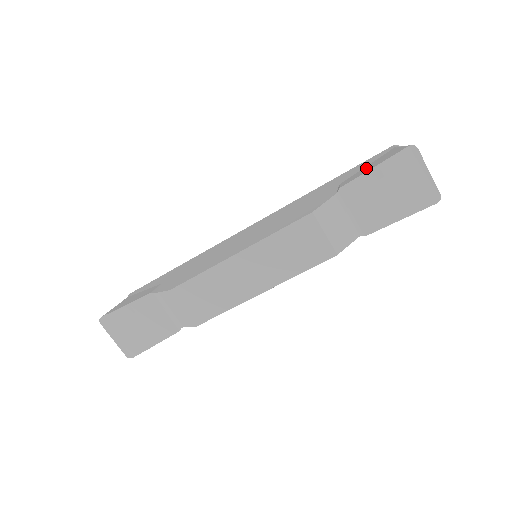
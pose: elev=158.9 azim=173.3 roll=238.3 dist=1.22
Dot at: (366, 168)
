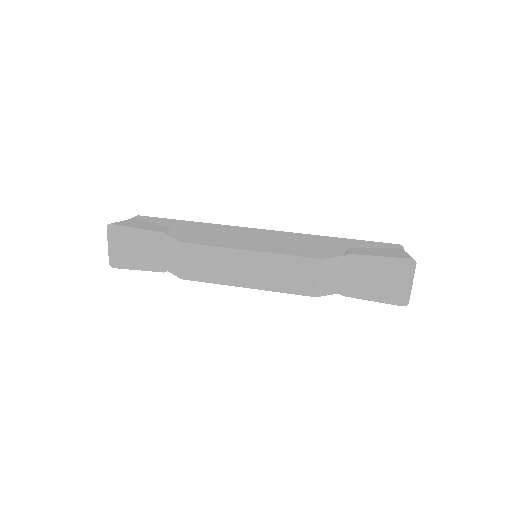
Dot at: (374, 251)
